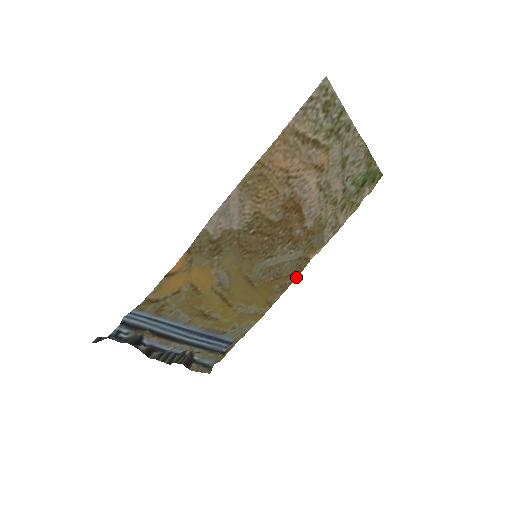
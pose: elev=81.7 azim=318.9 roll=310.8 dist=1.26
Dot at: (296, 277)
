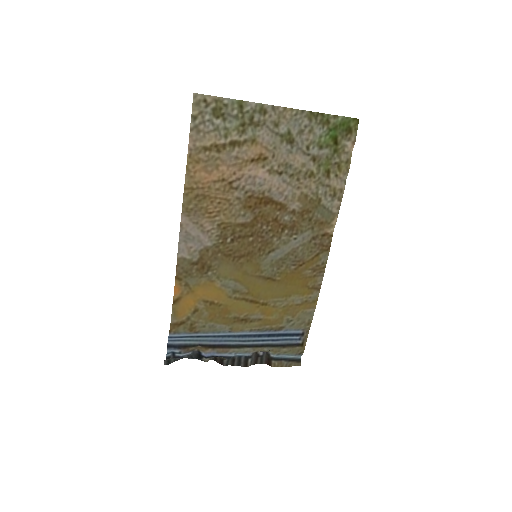
Dot at: (327, 255)
